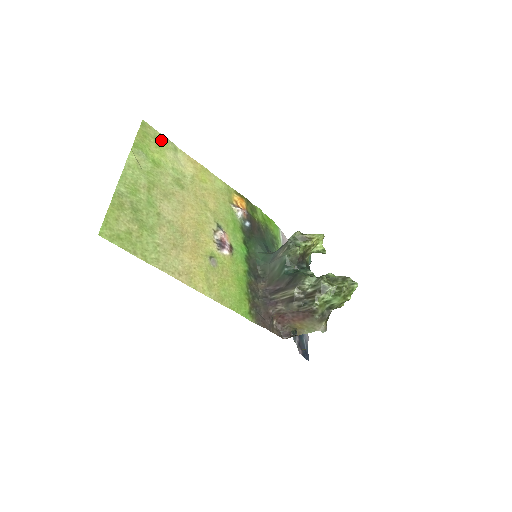
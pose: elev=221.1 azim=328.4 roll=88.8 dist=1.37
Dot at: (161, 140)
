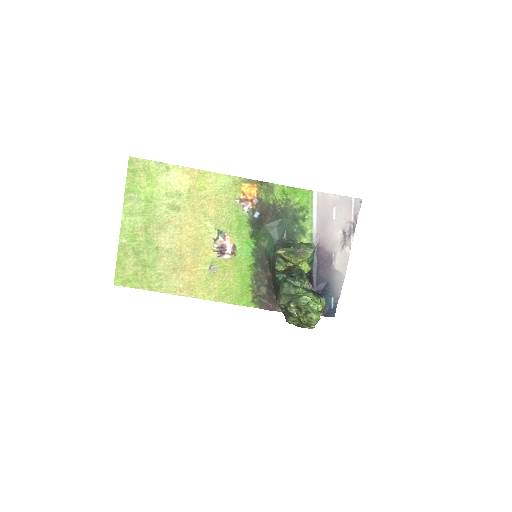
Dot at: (151, 168)
